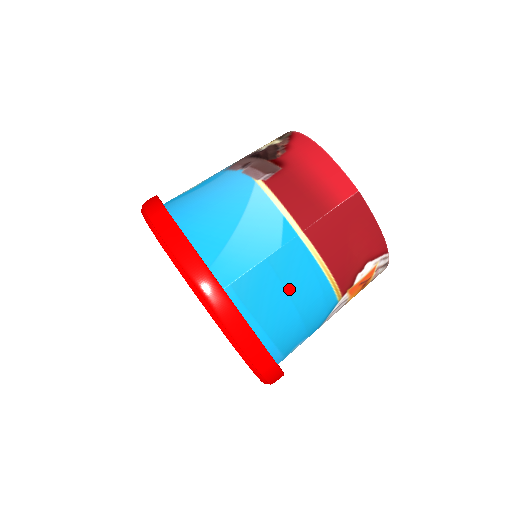
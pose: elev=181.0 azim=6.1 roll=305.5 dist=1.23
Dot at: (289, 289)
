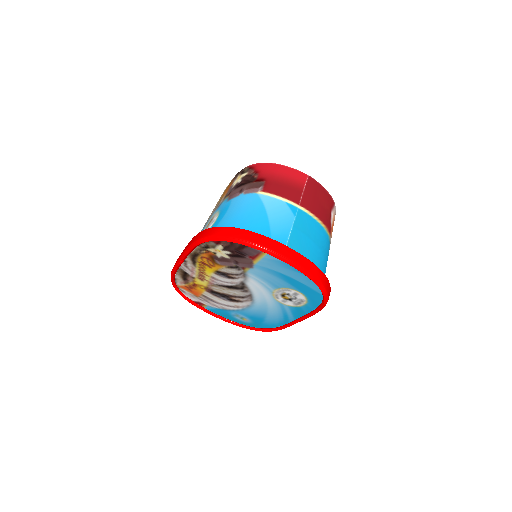
Dot at: (311, 238)
